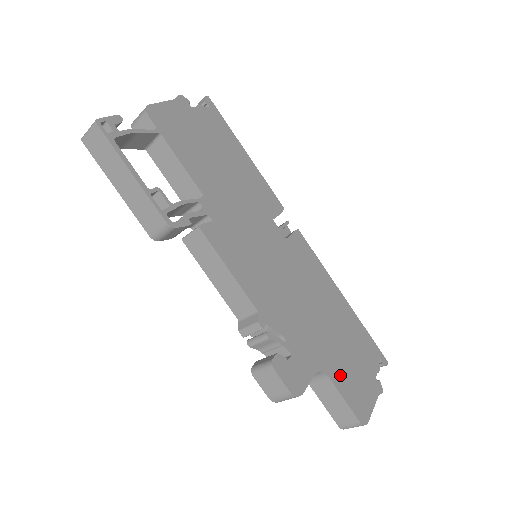
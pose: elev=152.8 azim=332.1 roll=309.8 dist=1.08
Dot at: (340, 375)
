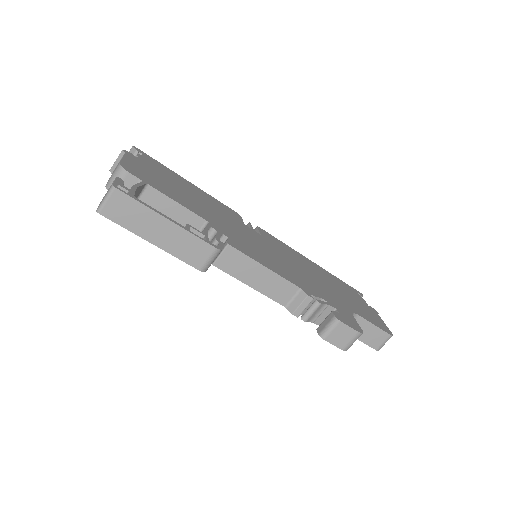
Dot at: (359, 311)
